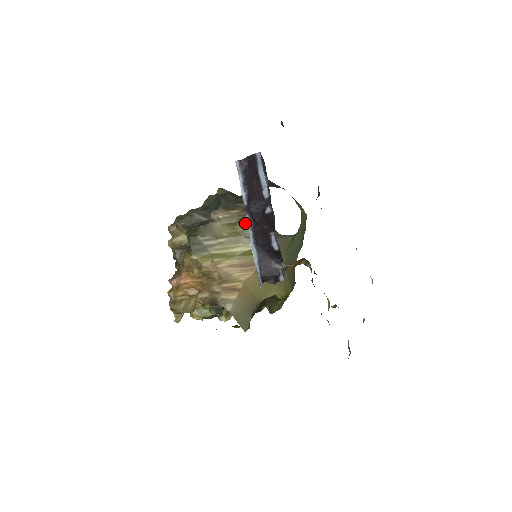
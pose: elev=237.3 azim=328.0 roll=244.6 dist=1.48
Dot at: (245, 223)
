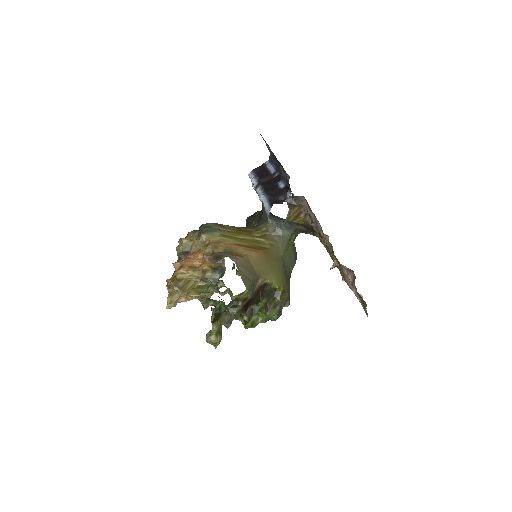
Dot at: (249, 228)
